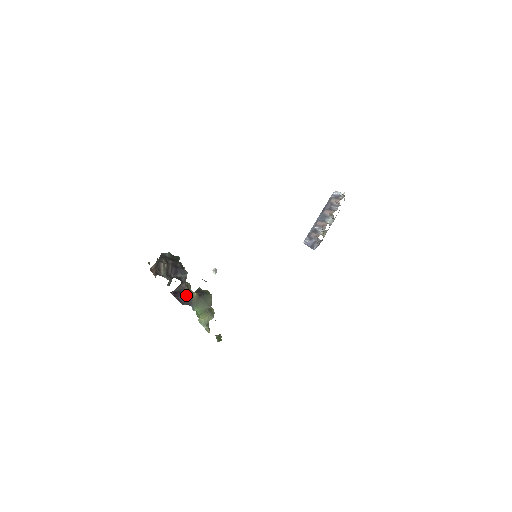
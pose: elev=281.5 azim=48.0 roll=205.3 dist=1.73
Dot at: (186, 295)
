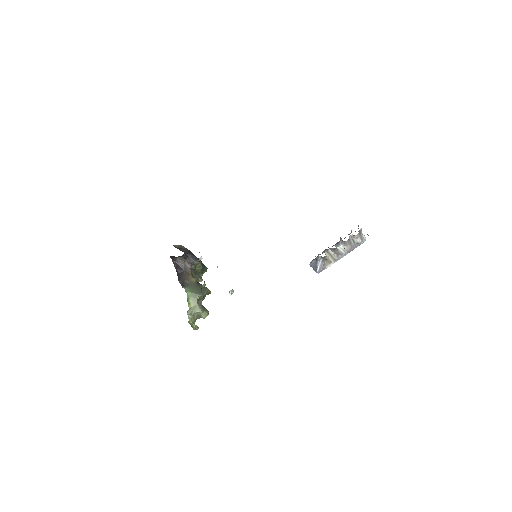
Dot at: (186, 275)
